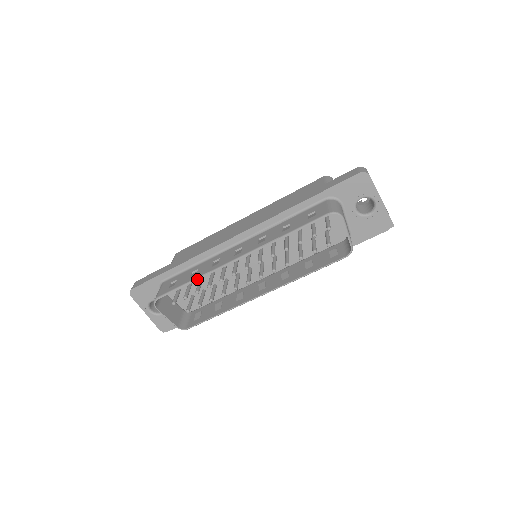
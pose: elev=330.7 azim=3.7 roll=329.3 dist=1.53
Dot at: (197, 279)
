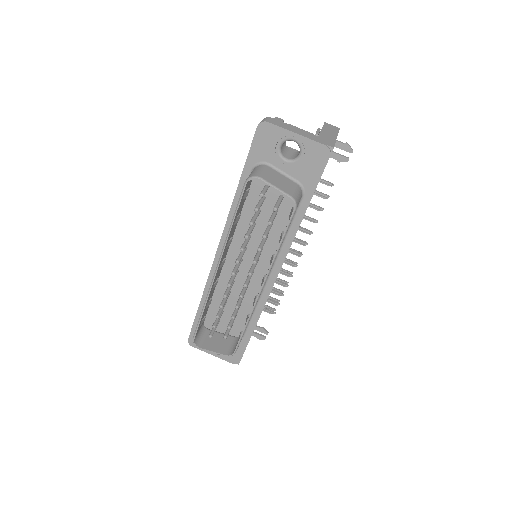
Dot at: (204, 306)
